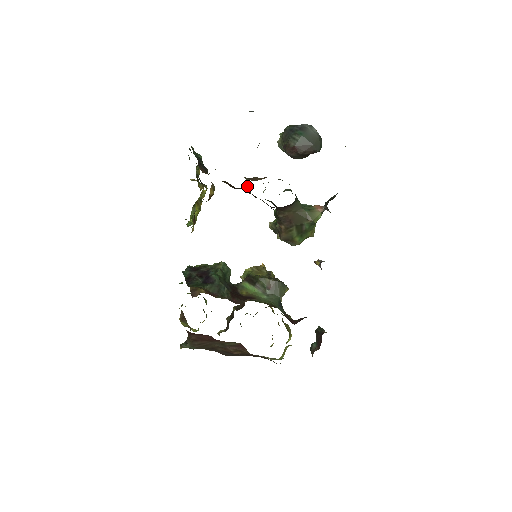
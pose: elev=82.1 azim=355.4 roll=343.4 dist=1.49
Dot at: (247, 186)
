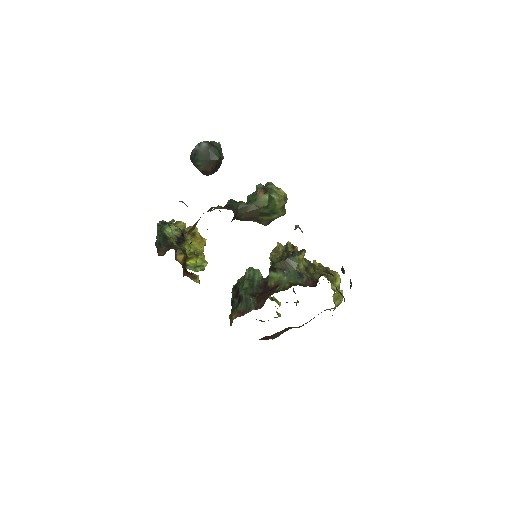
Dot at: occluded
